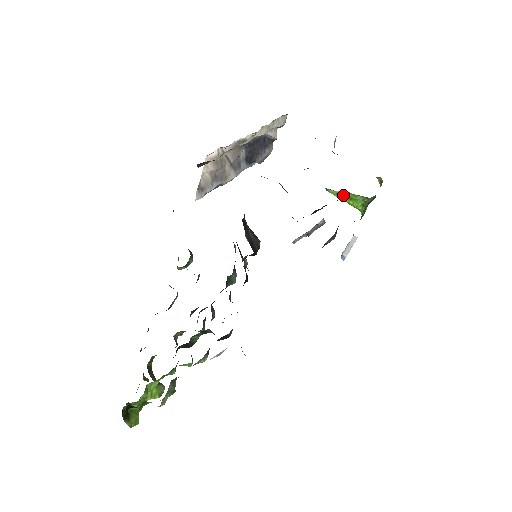
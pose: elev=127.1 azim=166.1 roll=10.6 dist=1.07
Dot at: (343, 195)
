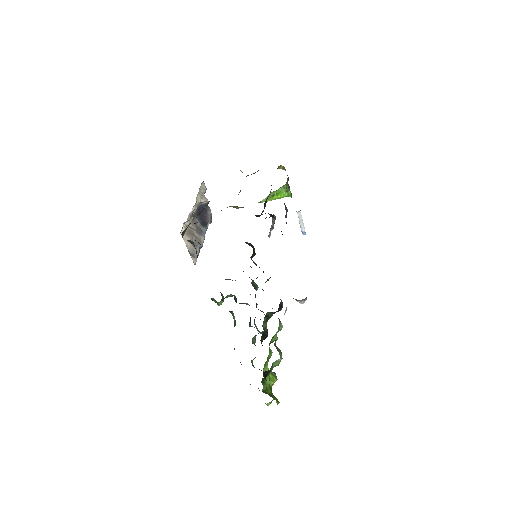
Dot at: (271, 196)
